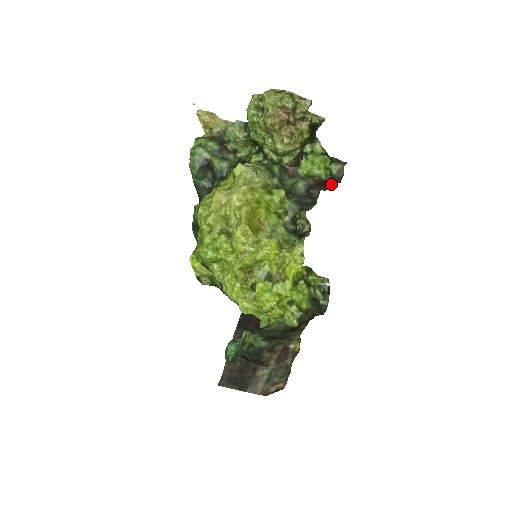
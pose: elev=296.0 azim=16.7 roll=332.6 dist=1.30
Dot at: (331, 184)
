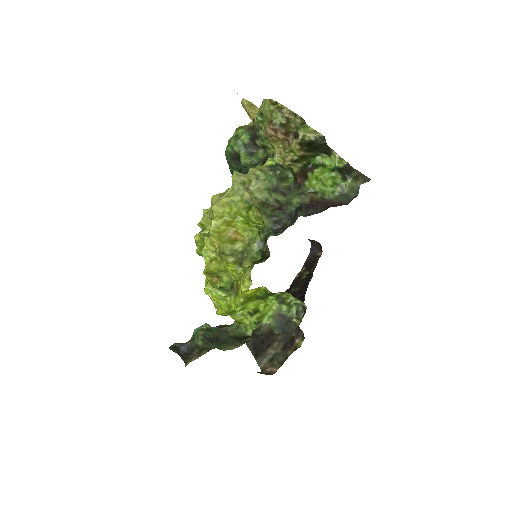
Dot at: (327, 207)
